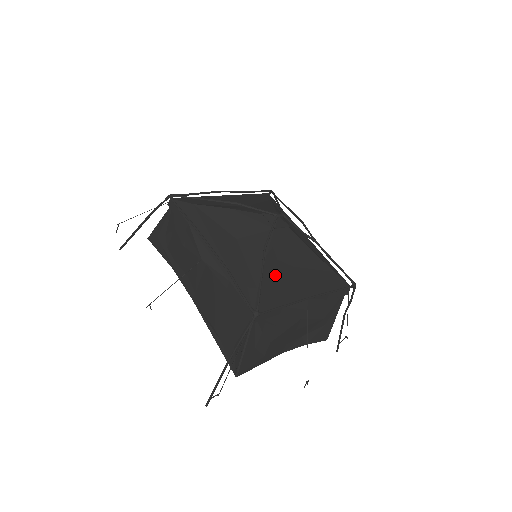
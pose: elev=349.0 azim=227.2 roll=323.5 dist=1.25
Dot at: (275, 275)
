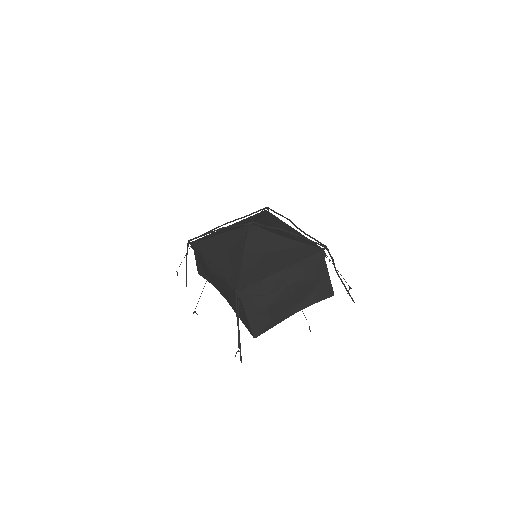
Dot at: (253, 263)
